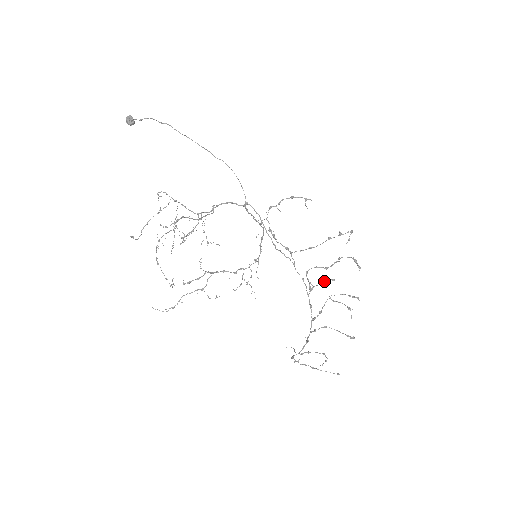
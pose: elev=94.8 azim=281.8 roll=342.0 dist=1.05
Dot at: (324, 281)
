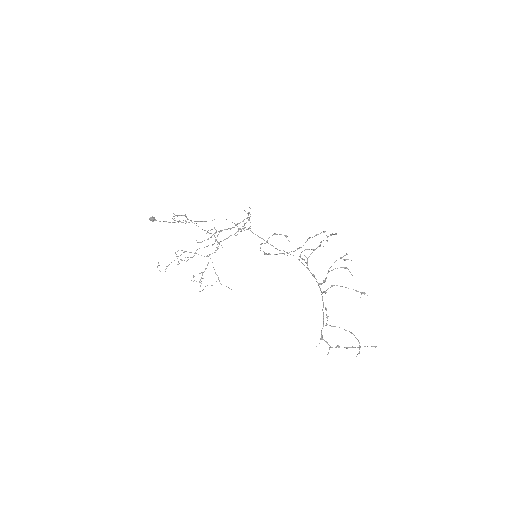
Dot at: (313, 250)
